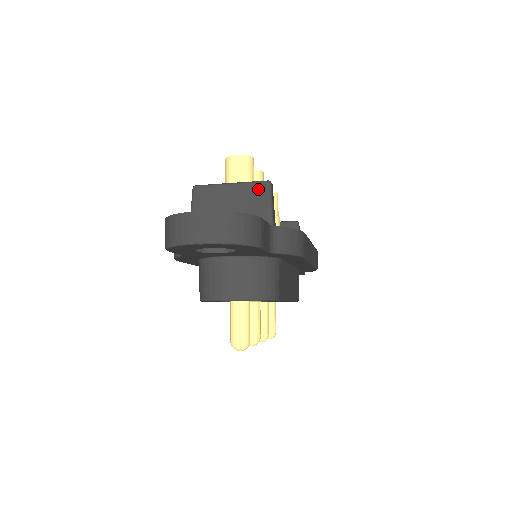
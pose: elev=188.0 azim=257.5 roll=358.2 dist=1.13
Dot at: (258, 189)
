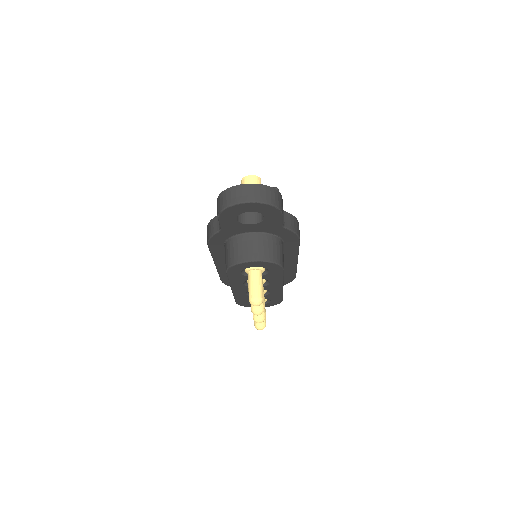
Dot at: occluded
